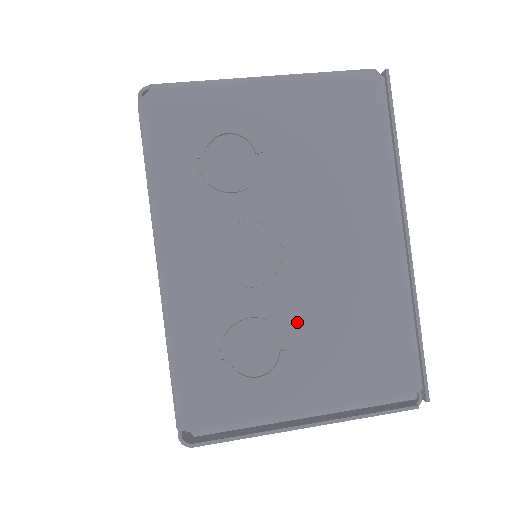
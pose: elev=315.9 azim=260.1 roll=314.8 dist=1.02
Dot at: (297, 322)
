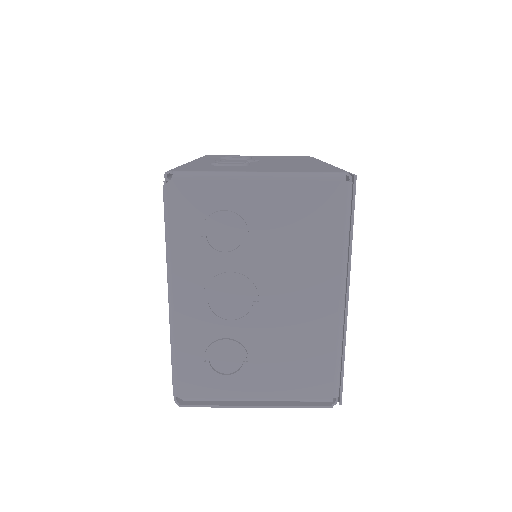
Dot at: (258, 345)
